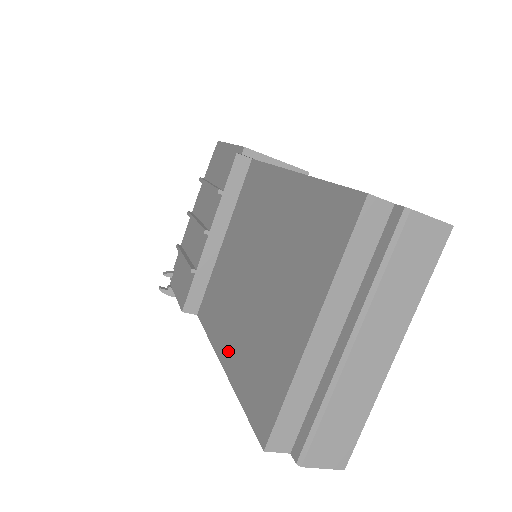
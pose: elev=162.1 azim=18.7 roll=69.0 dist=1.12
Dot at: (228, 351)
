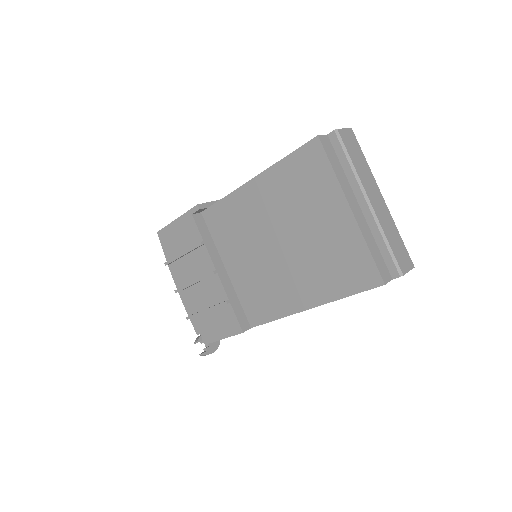
Dot at: (305, 297)
